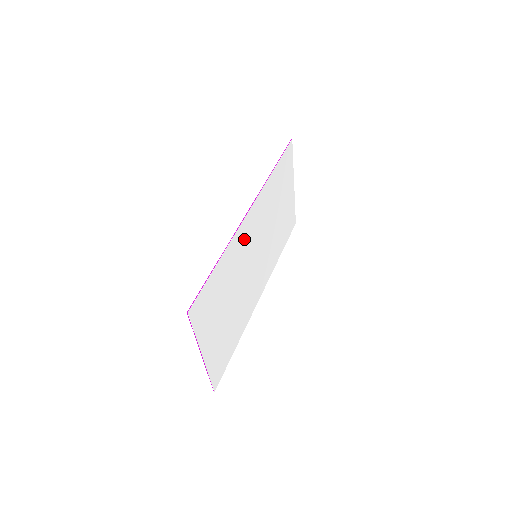
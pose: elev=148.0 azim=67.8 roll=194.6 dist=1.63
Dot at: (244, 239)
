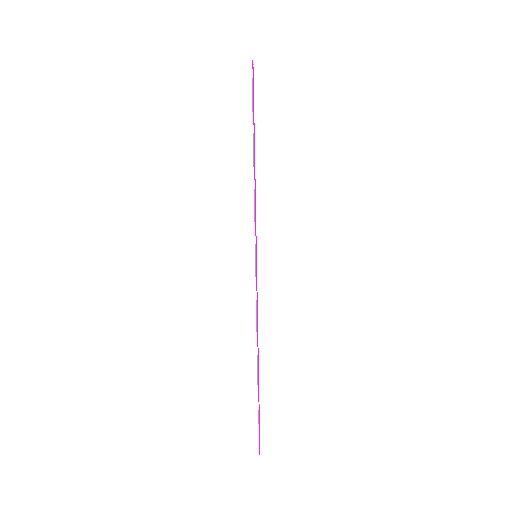
Dot at: occluded
